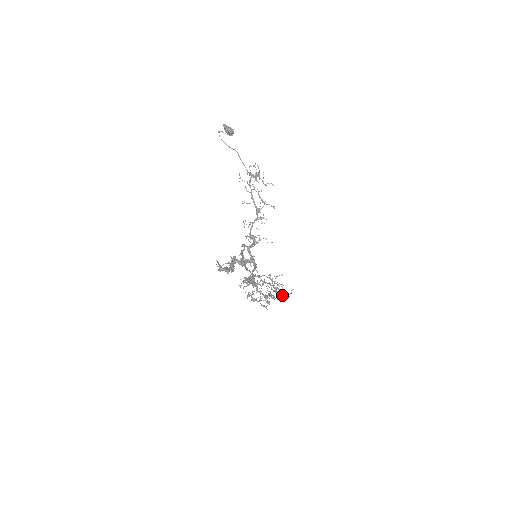
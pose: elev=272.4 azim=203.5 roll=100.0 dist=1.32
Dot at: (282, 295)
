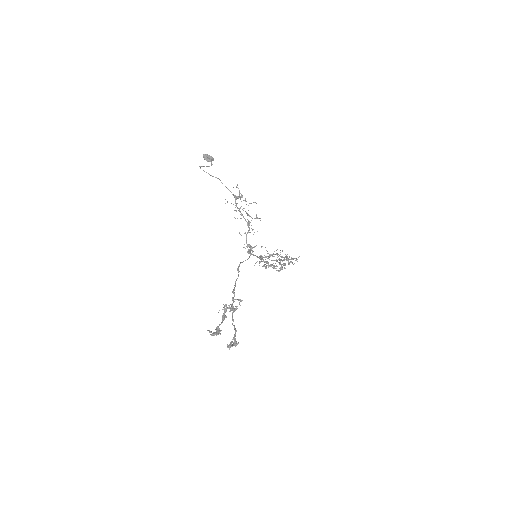
Dot at: (291, 262)
